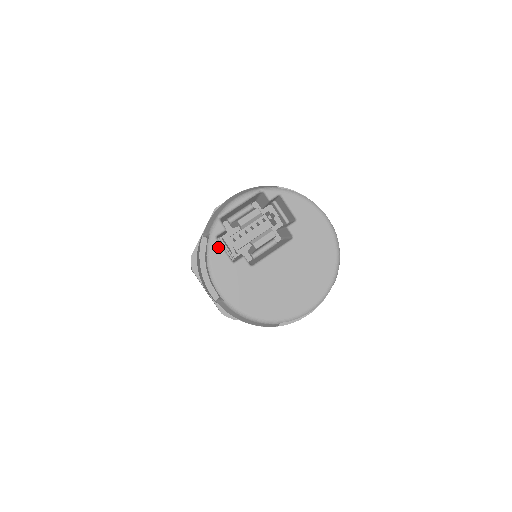
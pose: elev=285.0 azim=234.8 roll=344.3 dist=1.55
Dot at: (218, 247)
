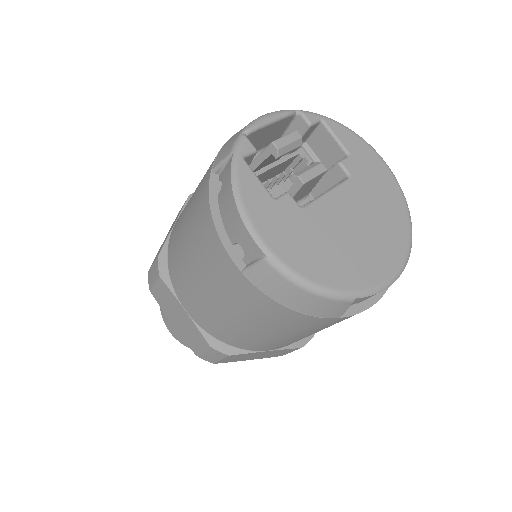
Dot at: (249, 172)
